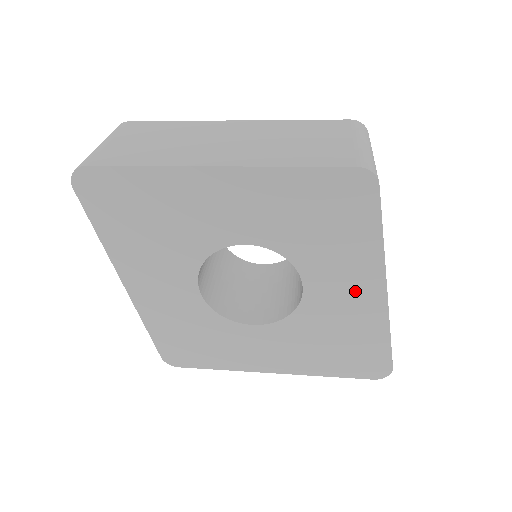
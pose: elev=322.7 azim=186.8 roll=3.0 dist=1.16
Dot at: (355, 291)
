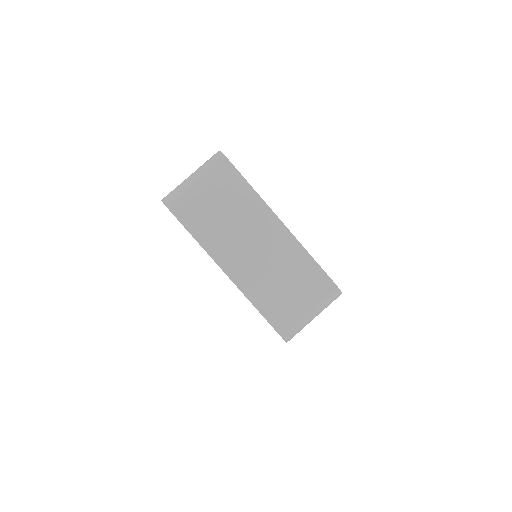
Dot at: occluded
